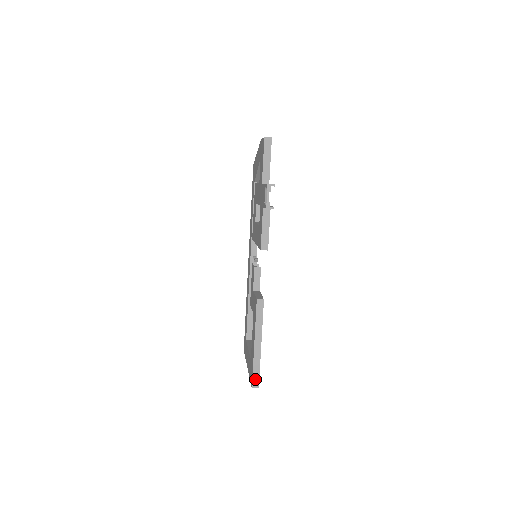
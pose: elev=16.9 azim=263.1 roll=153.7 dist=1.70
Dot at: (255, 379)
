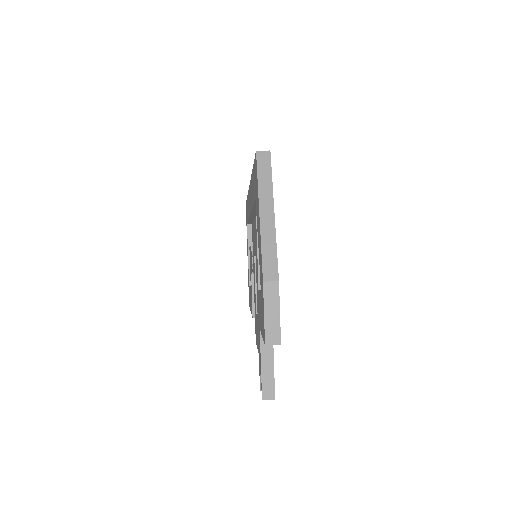
Dot at: occluded
